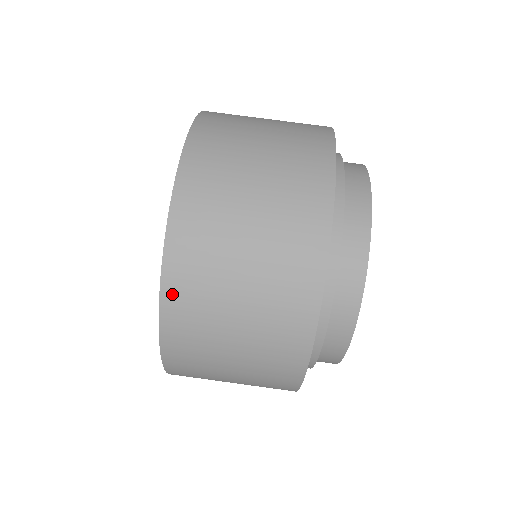
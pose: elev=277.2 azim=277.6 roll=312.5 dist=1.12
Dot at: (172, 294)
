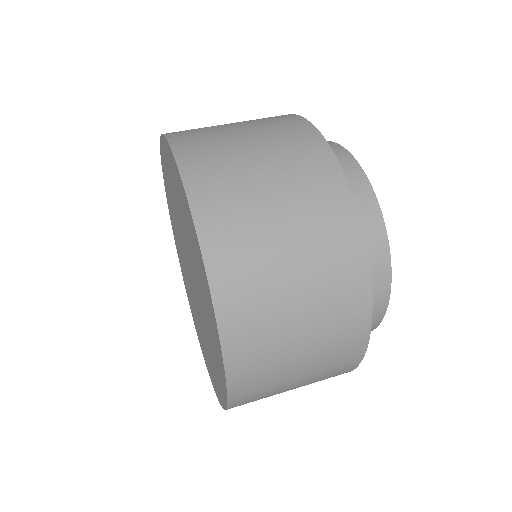
Dot at: (190, 165)
